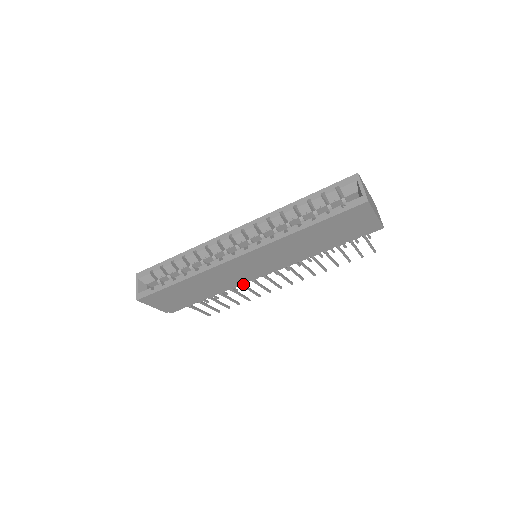
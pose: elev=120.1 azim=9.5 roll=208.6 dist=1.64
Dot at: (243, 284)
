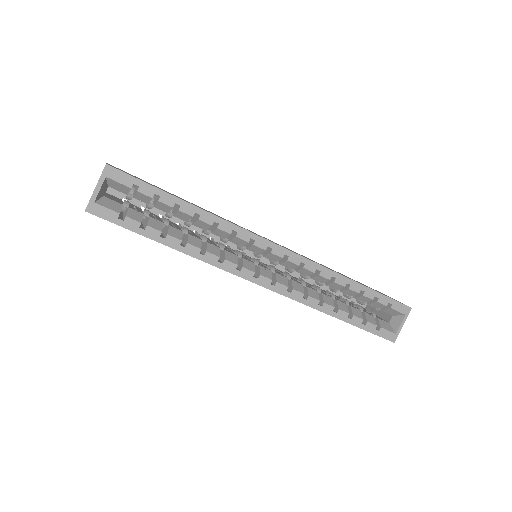
Dot at: occluded
